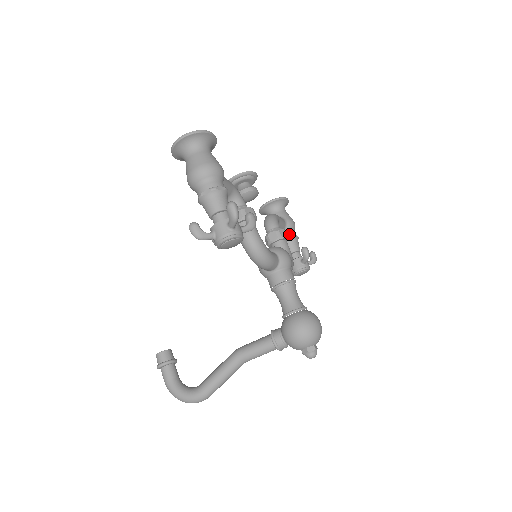
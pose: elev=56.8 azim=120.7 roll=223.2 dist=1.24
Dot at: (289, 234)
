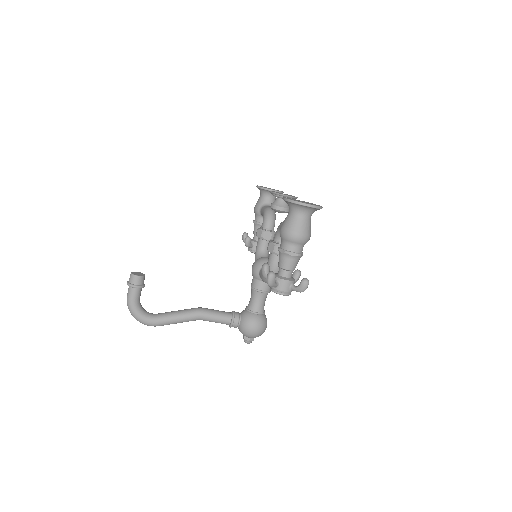
Dot at: occluded
